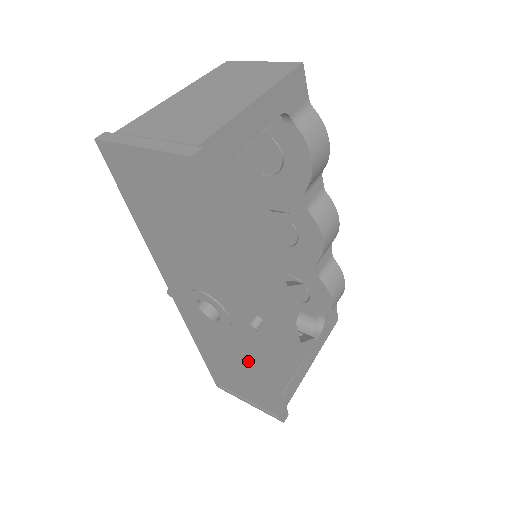
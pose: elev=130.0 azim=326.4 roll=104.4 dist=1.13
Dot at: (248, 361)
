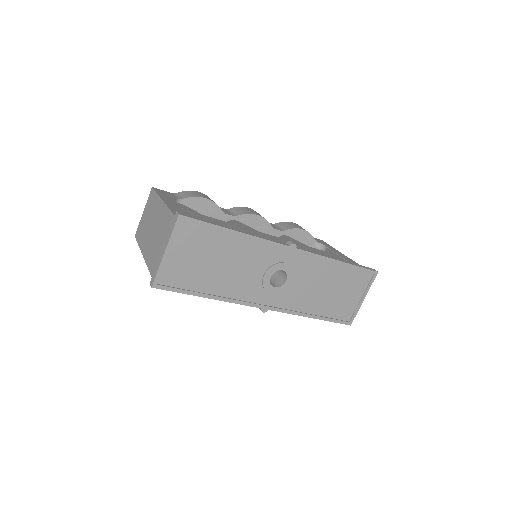
Dot at: (322, 271)
